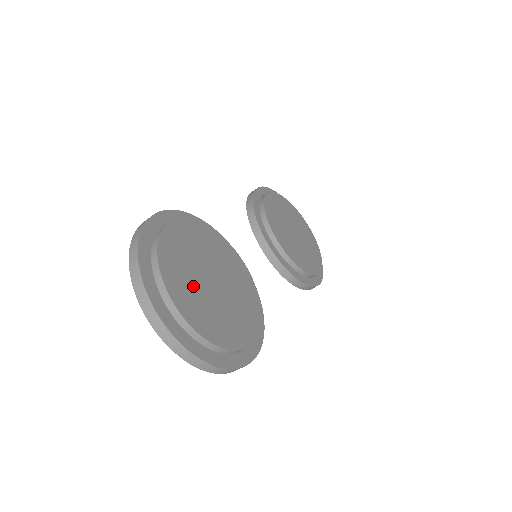
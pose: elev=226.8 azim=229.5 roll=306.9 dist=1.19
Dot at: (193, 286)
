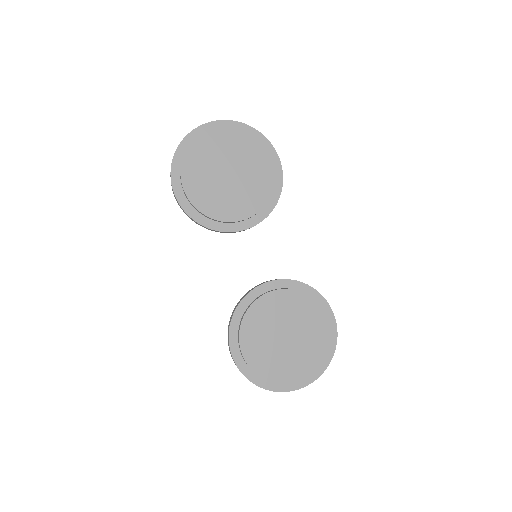
Dot at: (290, 359)
